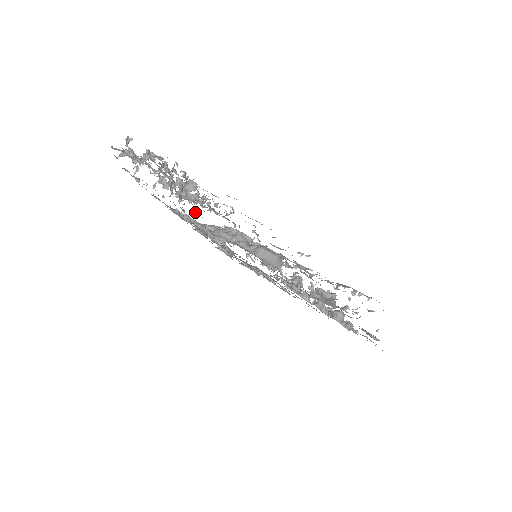
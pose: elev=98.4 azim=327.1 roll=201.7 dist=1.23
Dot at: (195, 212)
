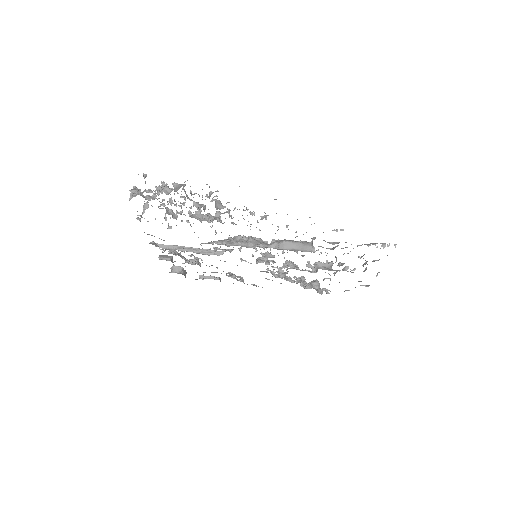
Dot at: occluded
